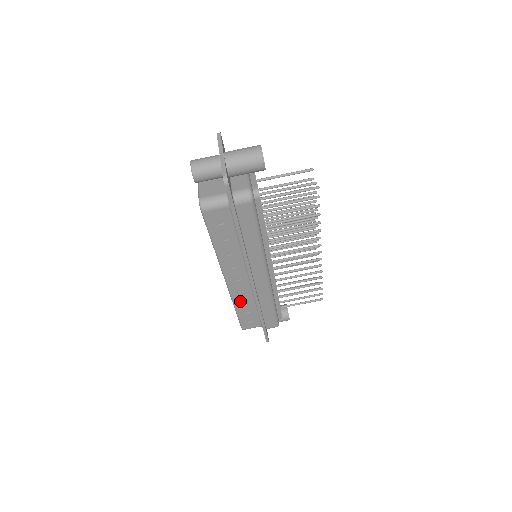
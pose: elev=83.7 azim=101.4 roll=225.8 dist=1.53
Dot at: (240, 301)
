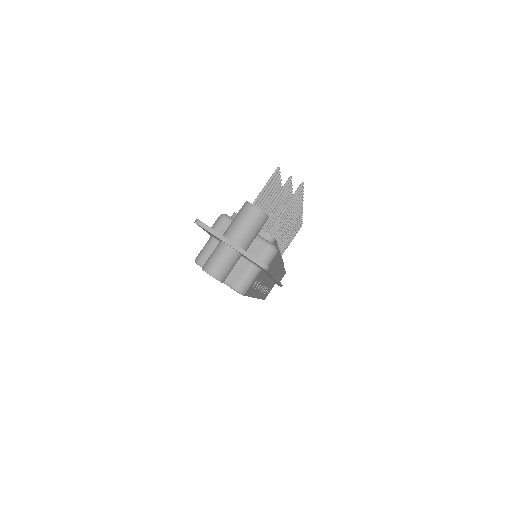
Dot at: (264, 293)
